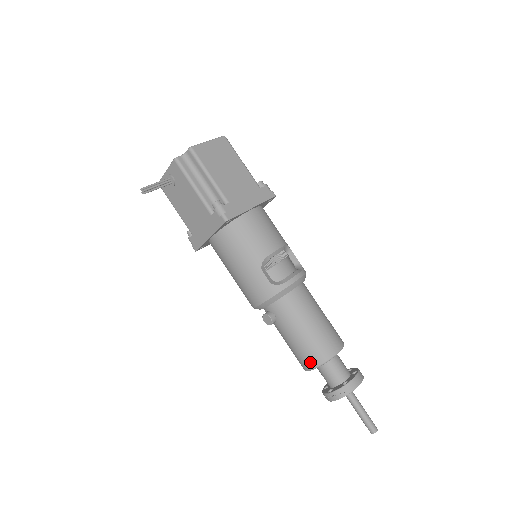
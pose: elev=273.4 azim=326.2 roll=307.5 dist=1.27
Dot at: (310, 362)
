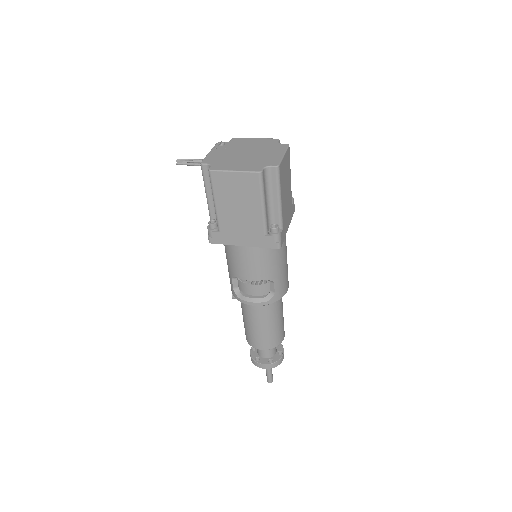
Dot at: occluded
